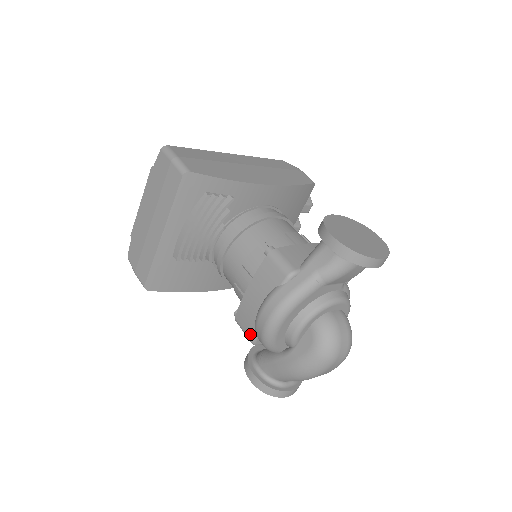
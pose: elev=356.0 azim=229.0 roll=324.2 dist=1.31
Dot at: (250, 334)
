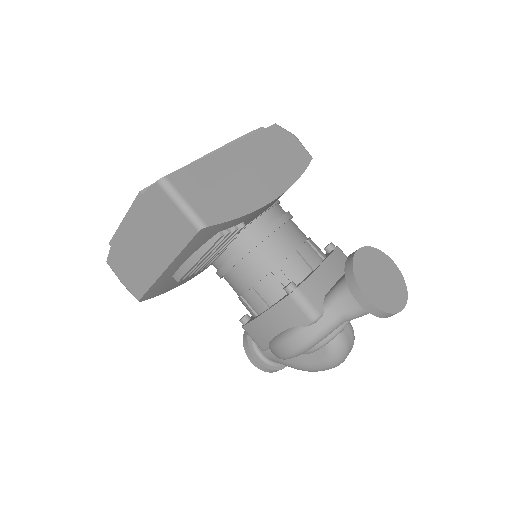
Dot at: (262, 346)
